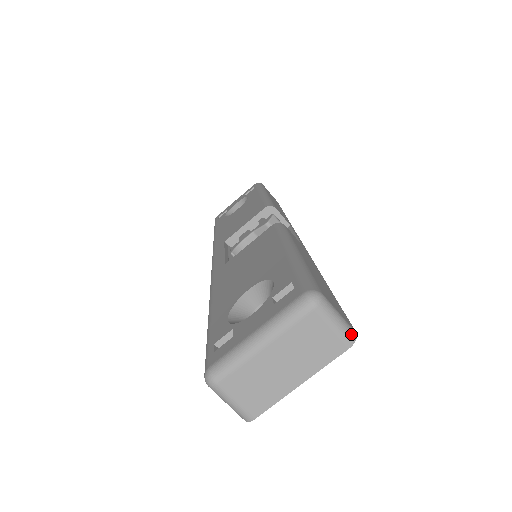
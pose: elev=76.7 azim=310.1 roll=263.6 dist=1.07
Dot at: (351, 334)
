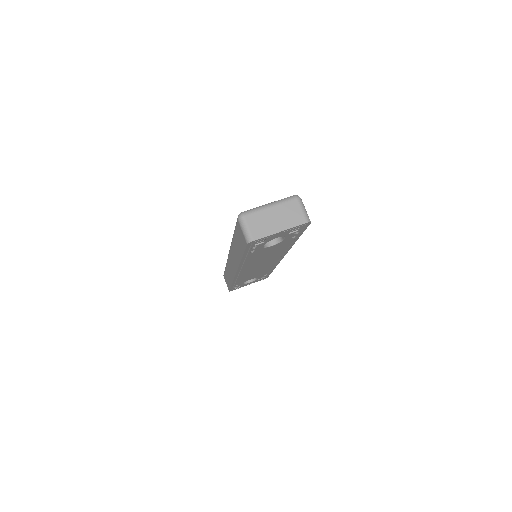
Dot at: (309, 219)
